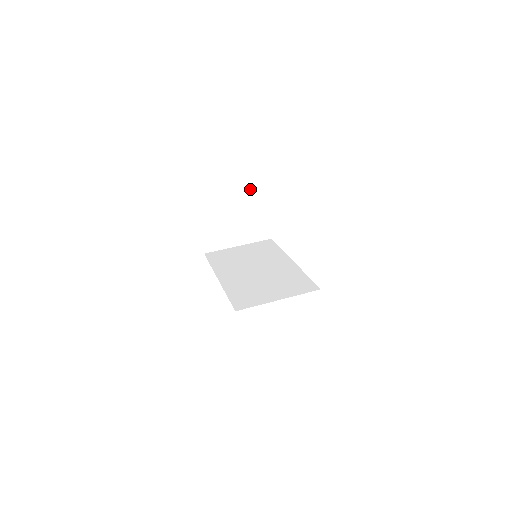
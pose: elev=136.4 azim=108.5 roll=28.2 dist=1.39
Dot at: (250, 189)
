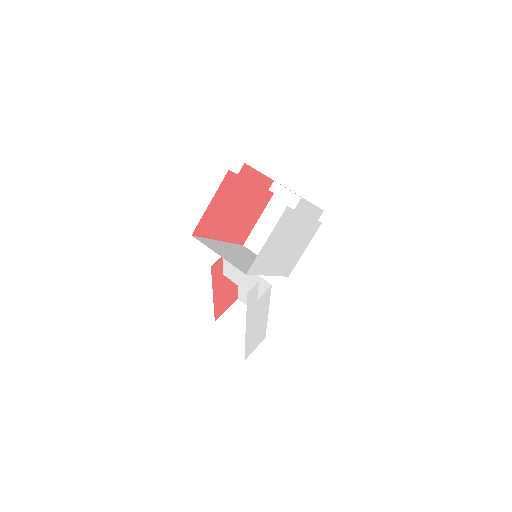
Dot at: occluded
